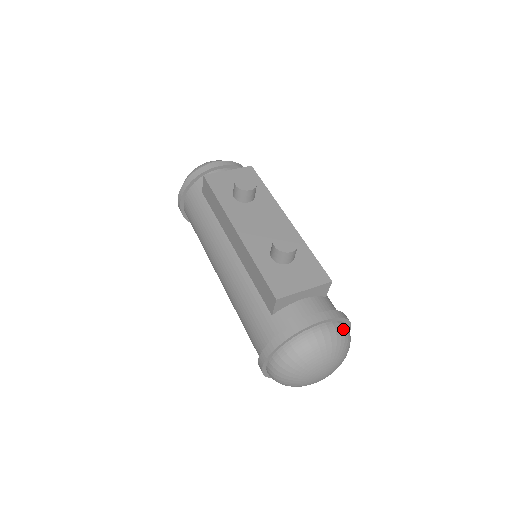
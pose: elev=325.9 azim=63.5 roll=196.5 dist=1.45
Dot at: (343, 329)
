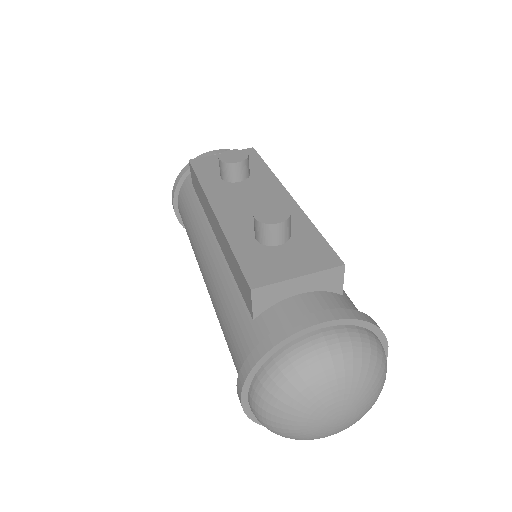
Dot at: (366, 339)
